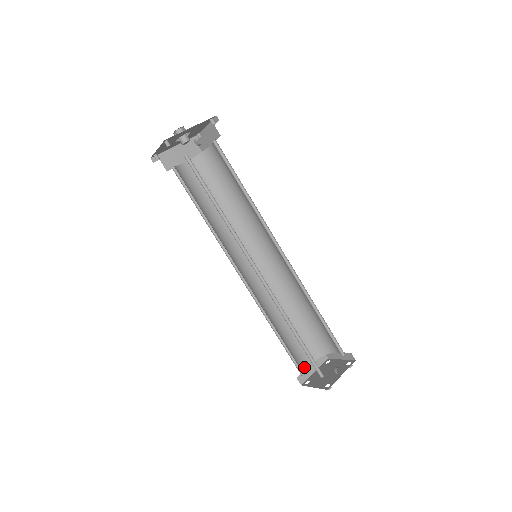
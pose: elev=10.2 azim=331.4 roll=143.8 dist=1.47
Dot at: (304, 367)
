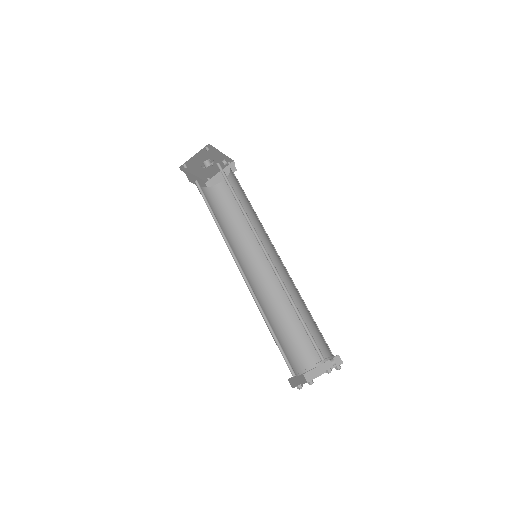
Dot at: occluded
